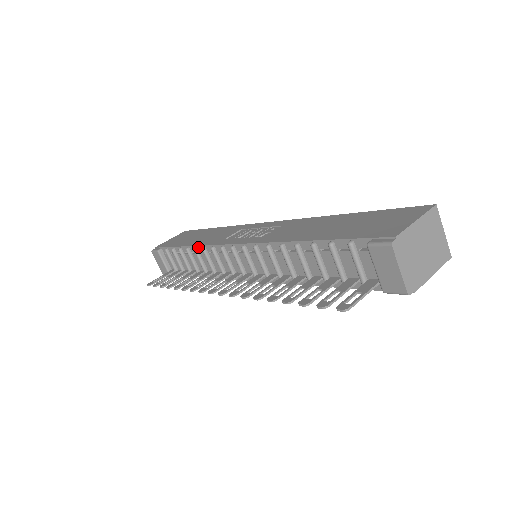
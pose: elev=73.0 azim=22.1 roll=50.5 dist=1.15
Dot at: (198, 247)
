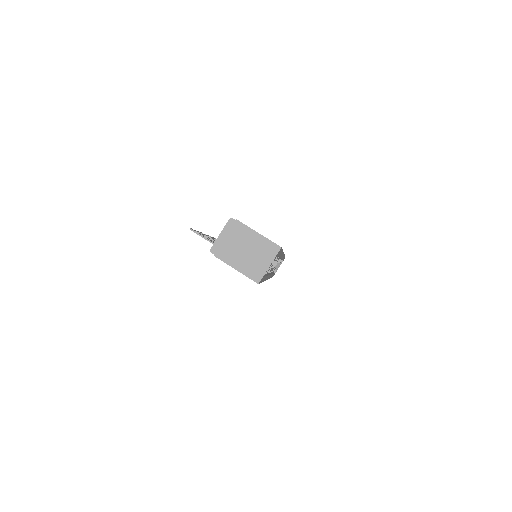
Dot at: occluded
